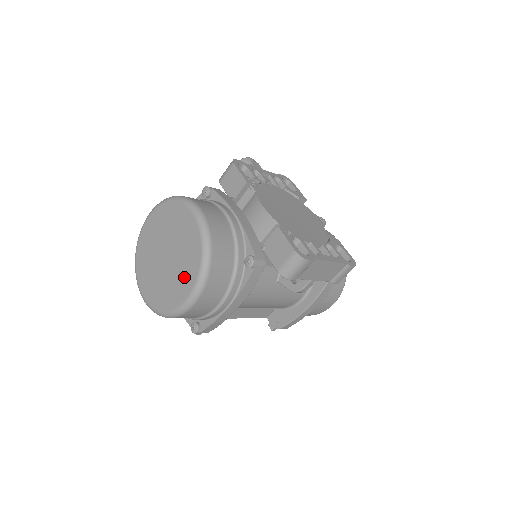
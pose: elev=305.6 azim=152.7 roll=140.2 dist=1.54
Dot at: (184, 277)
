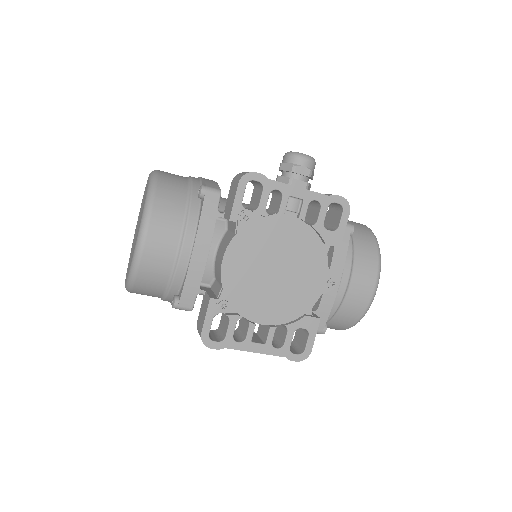
Dot at: occluded
